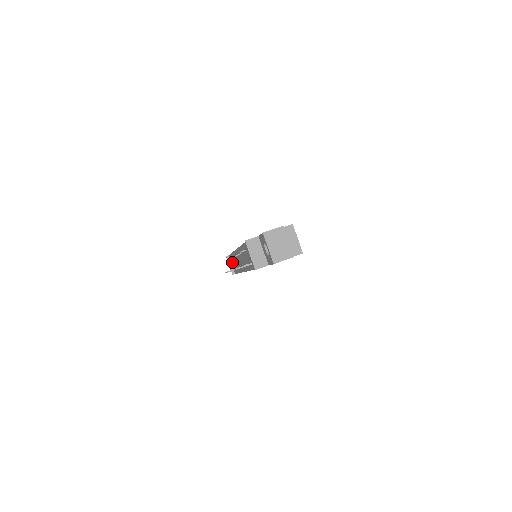
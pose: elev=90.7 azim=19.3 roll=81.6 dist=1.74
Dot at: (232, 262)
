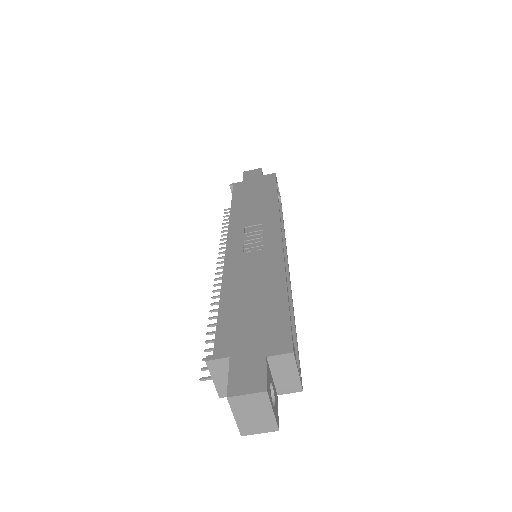
Dot at: occluded
